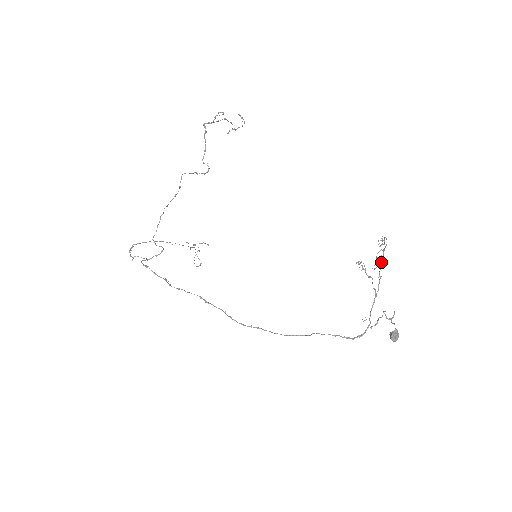
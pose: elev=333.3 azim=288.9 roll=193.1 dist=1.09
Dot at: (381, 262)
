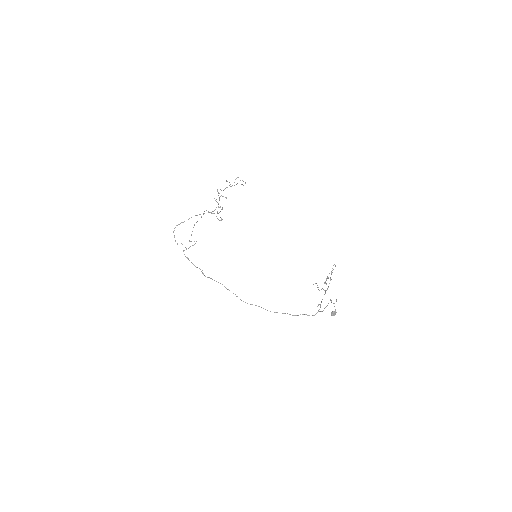
Dot at: (331, 274)
